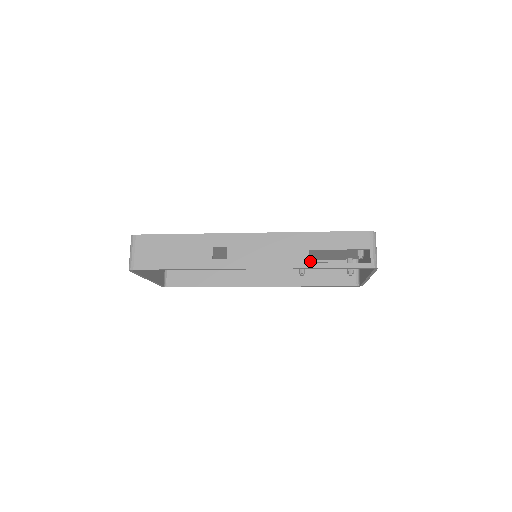
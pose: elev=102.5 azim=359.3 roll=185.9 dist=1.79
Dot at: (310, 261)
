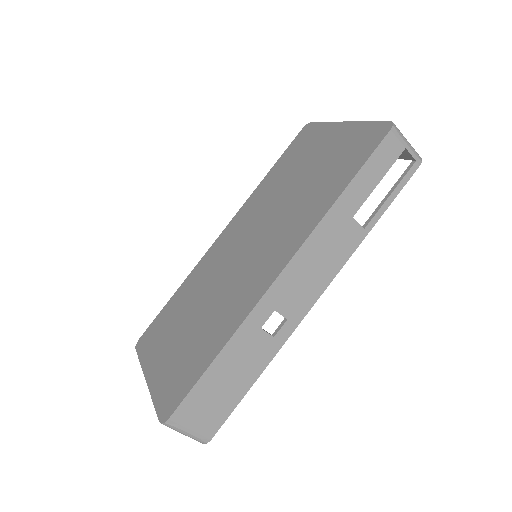
Dot at: occluded
